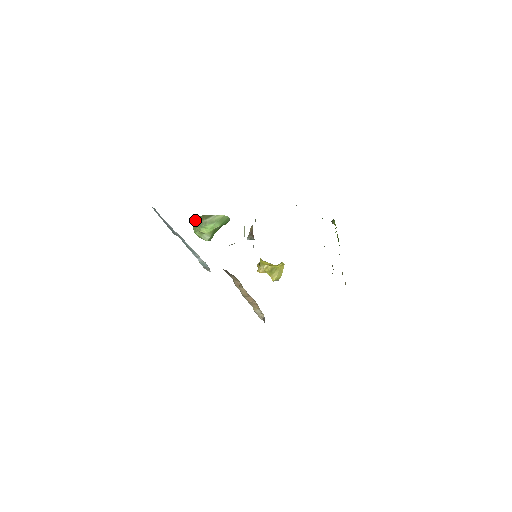
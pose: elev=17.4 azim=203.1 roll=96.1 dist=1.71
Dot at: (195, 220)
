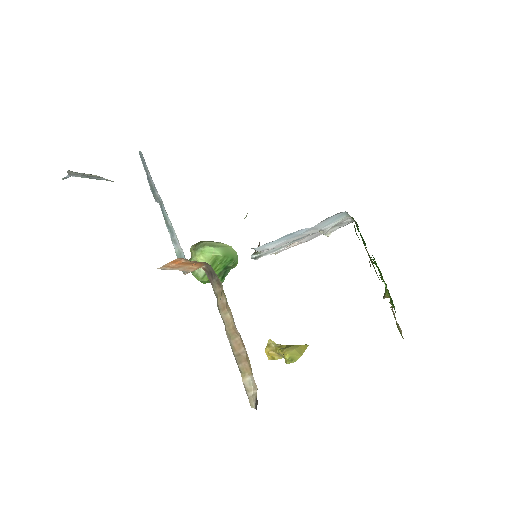
Dot at: (193, 246)
